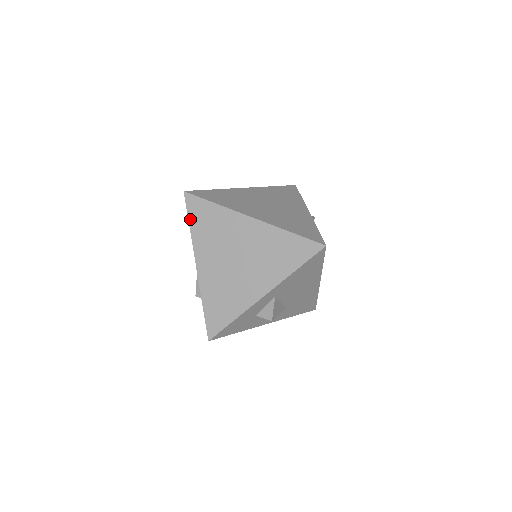
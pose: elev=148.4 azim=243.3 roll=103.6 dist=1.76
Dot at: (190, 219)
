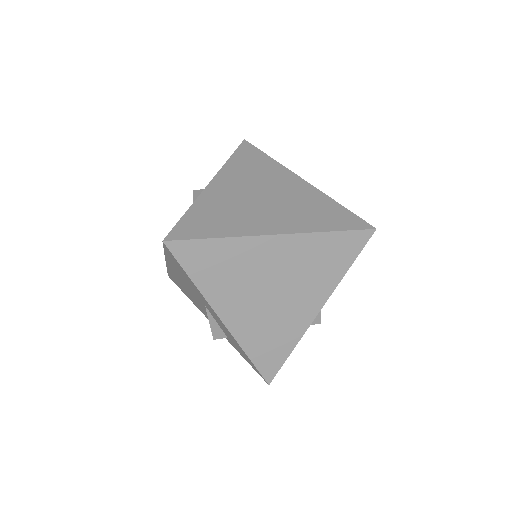
Dot at: (188, 272)
